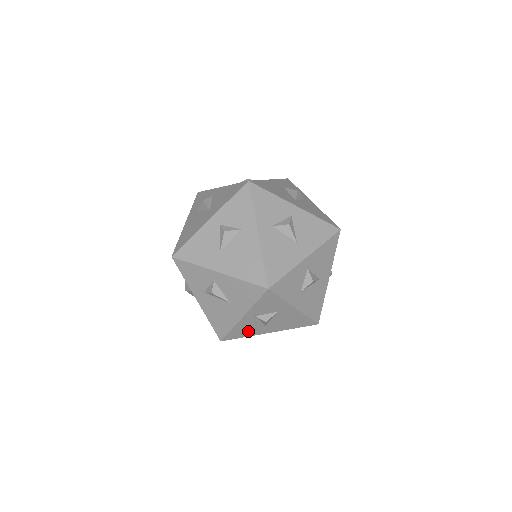
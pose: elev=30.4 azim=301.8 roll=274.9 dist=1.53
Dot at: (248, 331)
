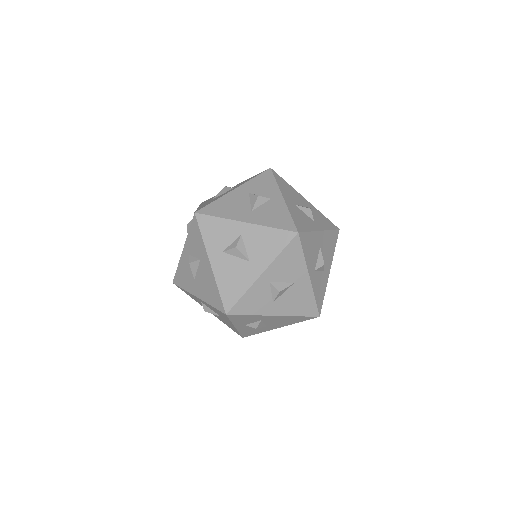
Dot at: (256, 330)
